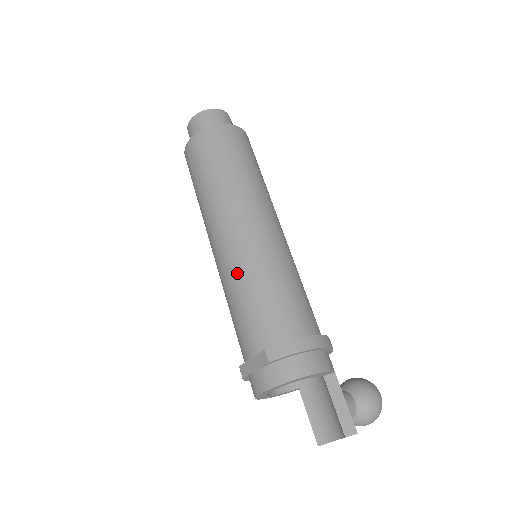
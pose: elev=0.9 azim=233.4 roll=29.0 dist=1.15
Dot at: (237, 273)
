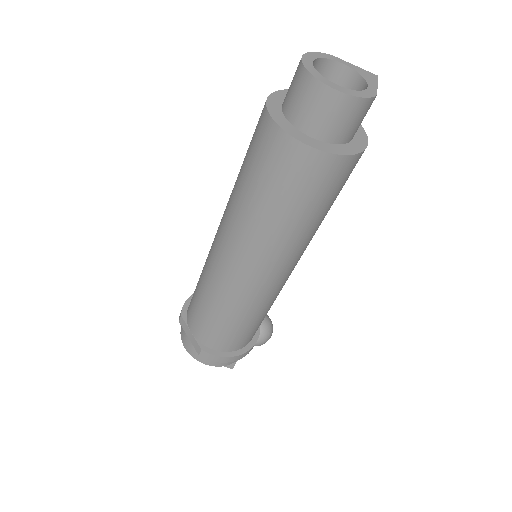
Dot at: (220, 297)
